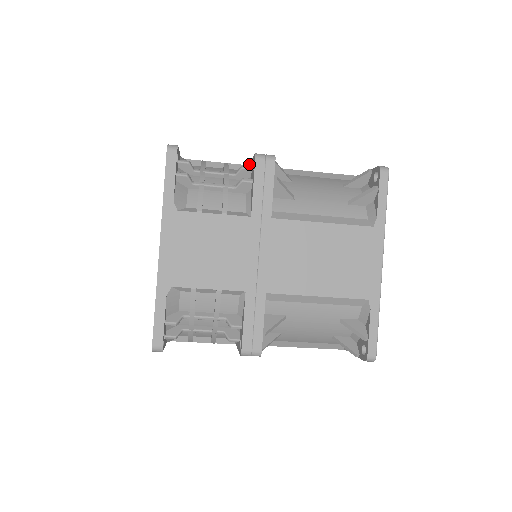
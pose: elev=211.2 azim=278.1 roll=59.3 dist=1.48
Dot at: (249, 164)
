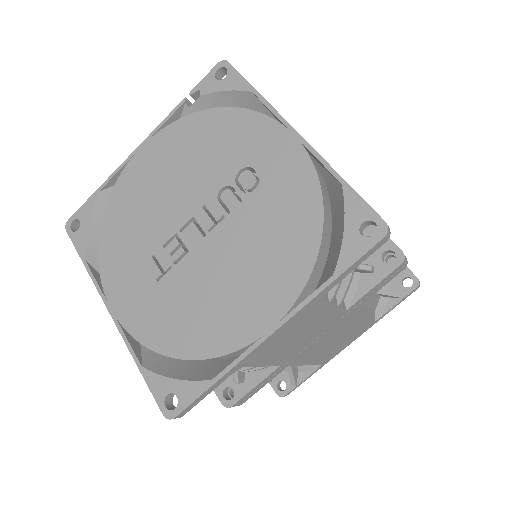
Dot at: occluded
